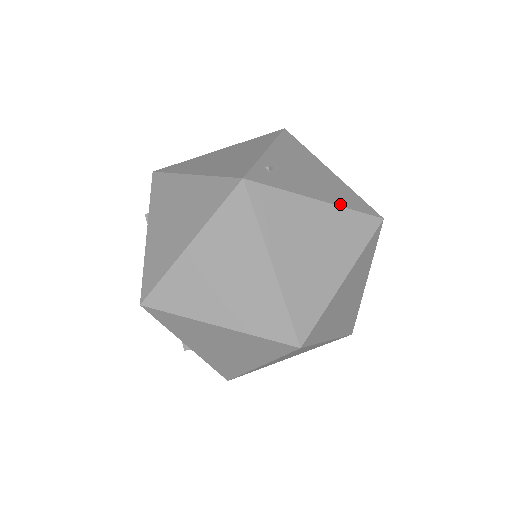
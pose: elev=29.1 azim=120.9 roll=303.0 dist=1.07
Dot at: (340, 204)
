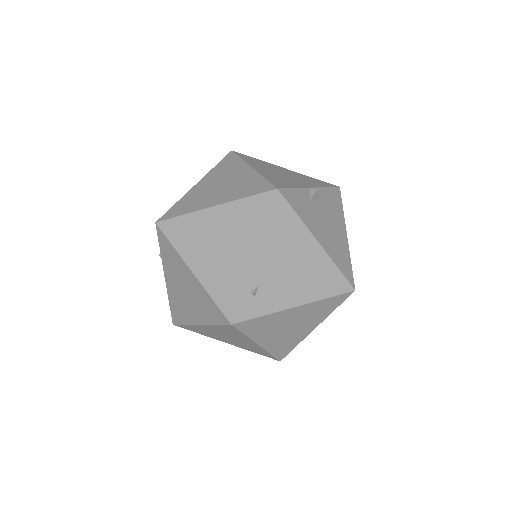
Dot at: (315, 298)
